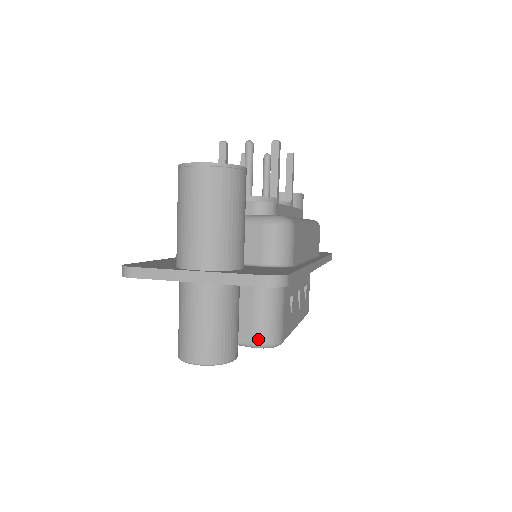
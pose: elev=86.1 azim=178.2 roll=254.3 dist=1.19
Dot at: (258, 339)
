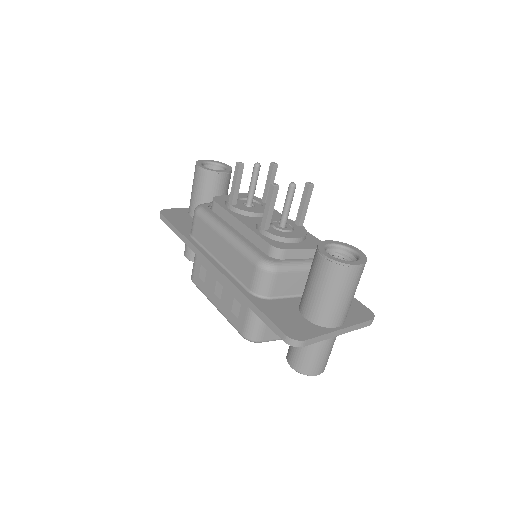
Dot at: occluded
